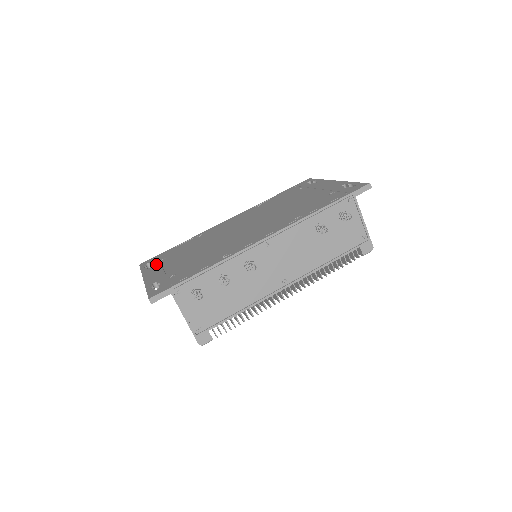
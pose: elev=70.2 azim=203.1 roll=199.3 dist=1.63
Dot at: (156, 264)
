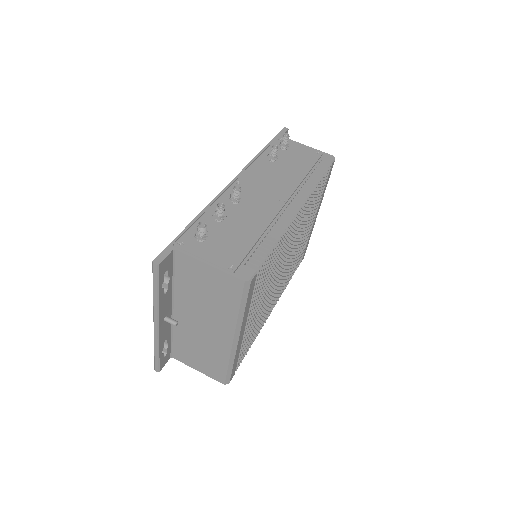
Dot at: occluded
